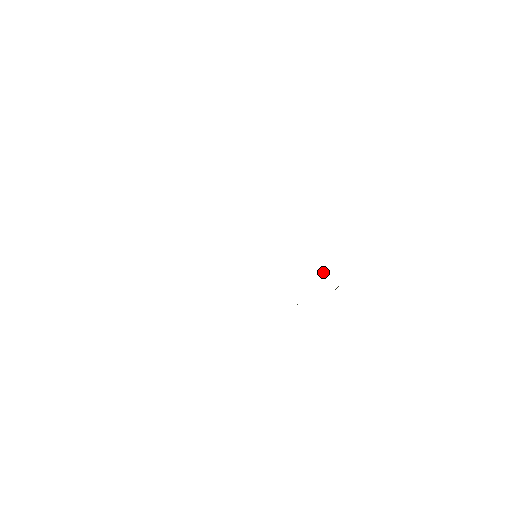
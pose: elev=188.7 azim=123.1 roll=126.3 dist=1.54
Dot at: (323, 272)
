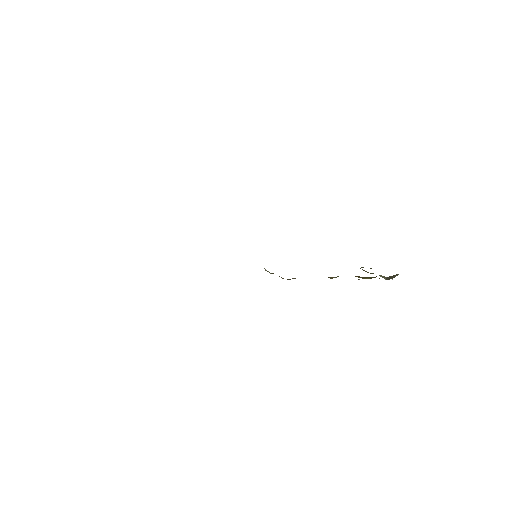
Dot at: occluded
